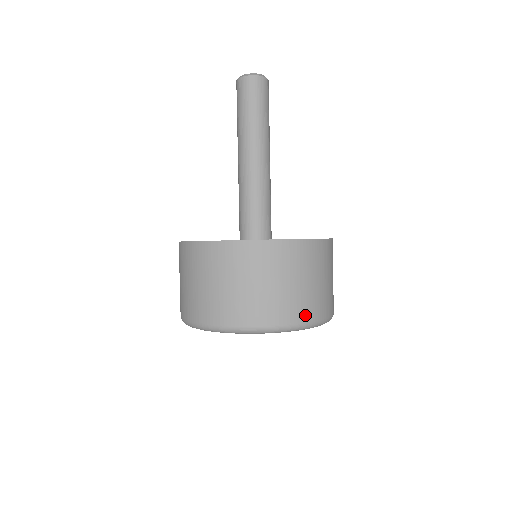
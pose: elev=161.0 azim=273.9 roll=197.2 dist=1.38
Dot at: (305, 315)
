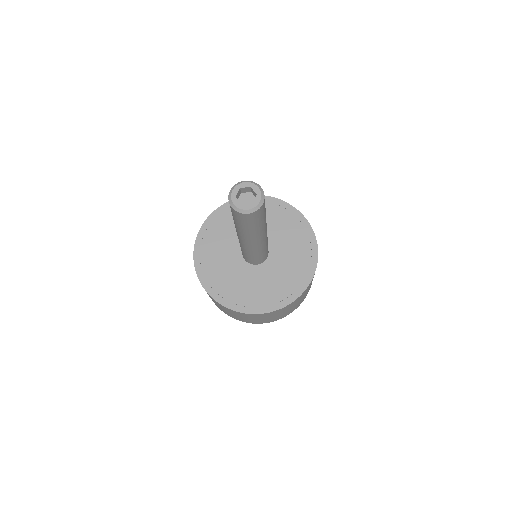
Dot at: (263, 322)
